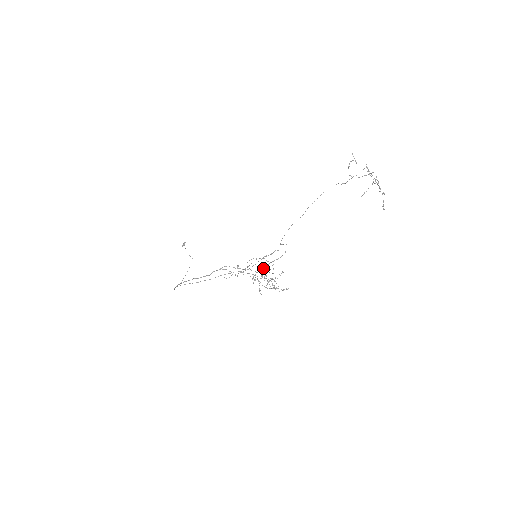
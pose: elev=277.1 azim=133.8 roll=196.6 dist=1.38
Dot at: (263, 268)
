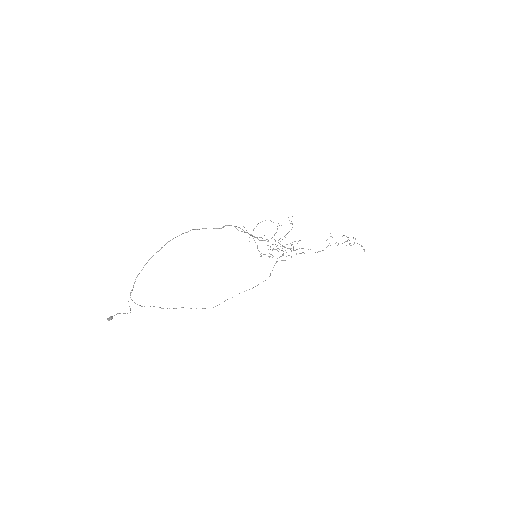
Dot at: occluded
